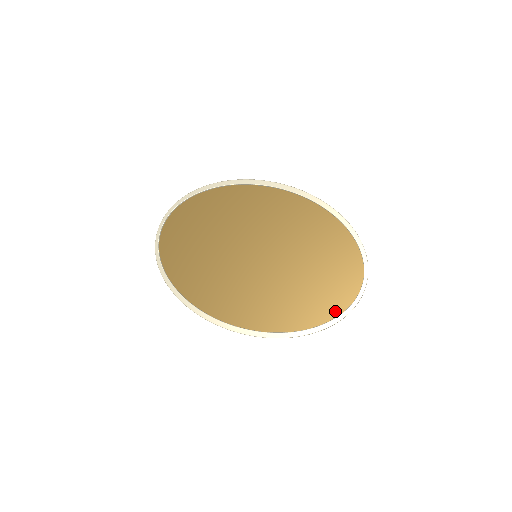
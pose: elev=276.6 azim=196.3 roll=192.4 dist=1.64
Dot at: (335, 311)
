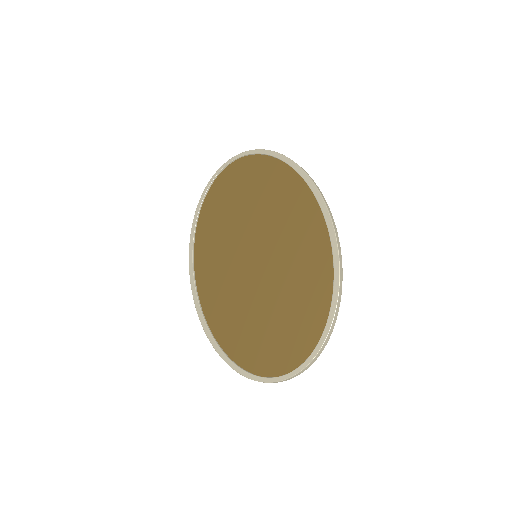
Dot at: (251, 366)
